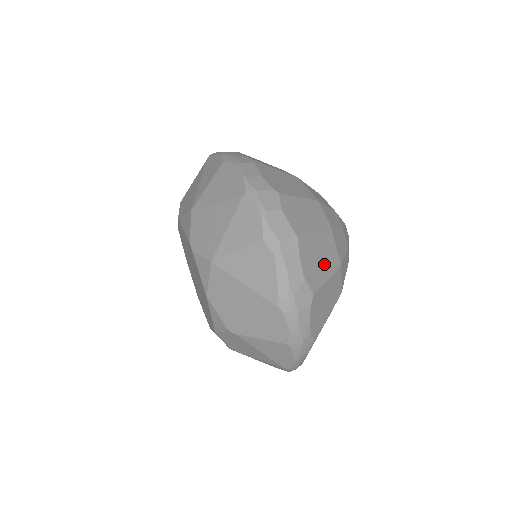
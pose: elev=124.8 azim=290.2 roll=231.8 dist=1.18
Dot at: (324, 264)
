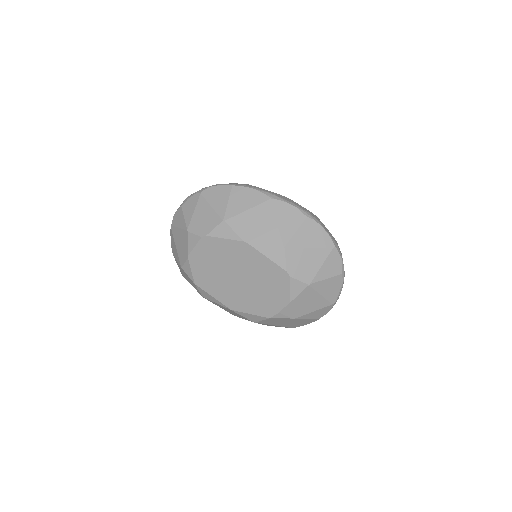
Dot at: occluded
